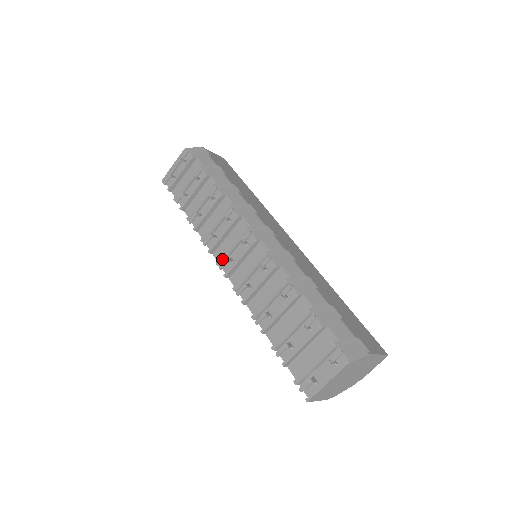
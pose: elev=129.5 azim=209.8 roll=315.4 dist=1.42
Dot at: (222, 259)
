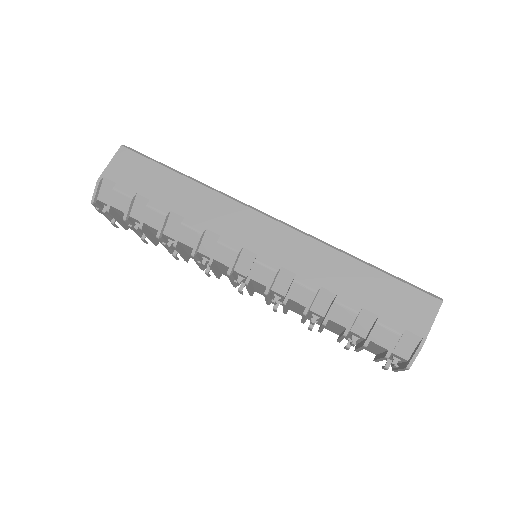
Dot at: (235, 286)
